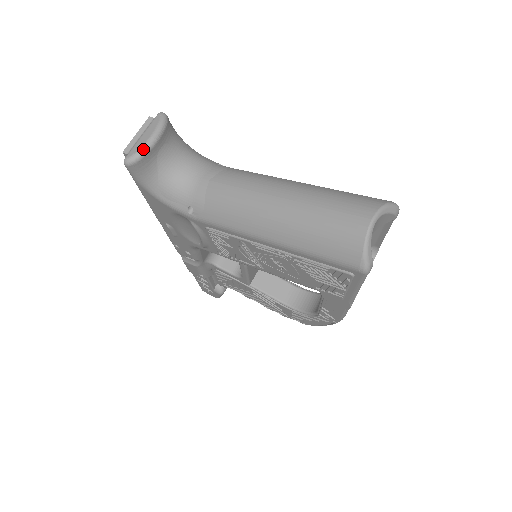
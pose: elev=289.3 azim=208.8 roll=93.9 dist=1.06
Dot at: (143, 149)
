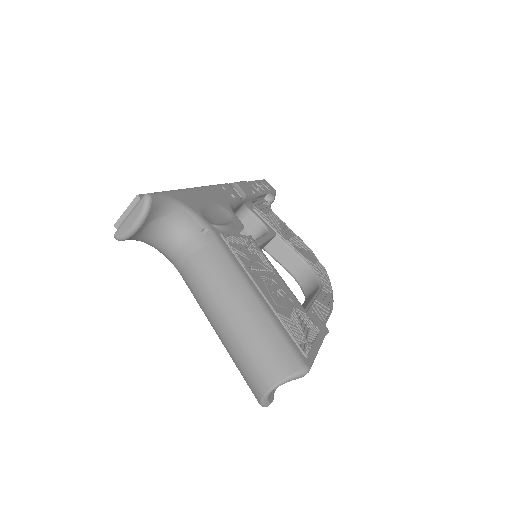
Dot at: (127, 234)
